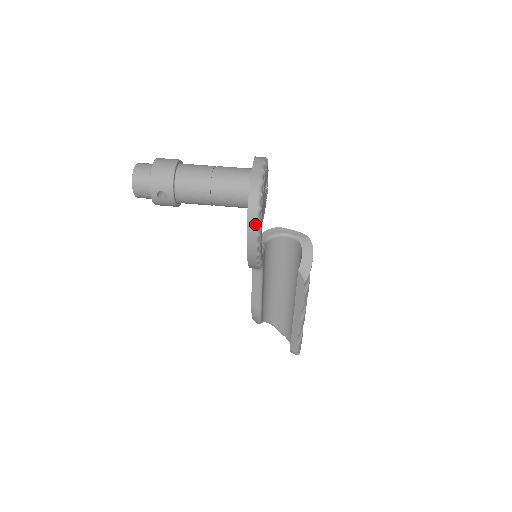
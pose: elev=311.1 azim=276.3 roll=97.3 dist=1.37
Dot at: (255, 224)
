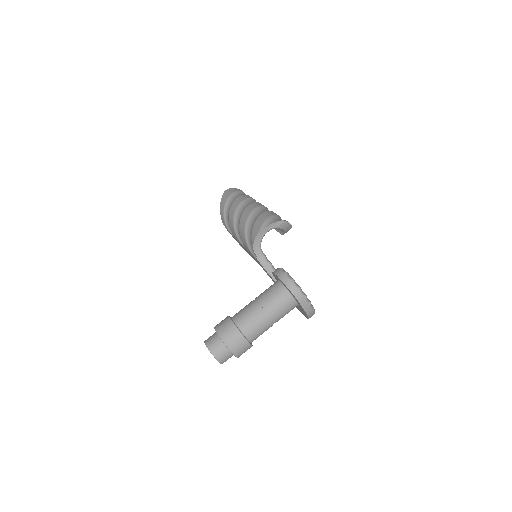
Dot at: occluded
